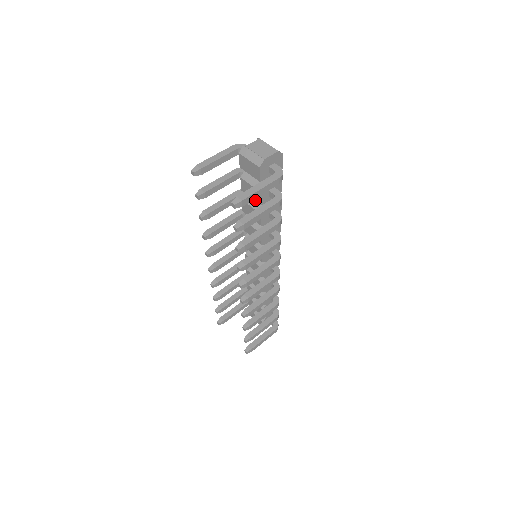
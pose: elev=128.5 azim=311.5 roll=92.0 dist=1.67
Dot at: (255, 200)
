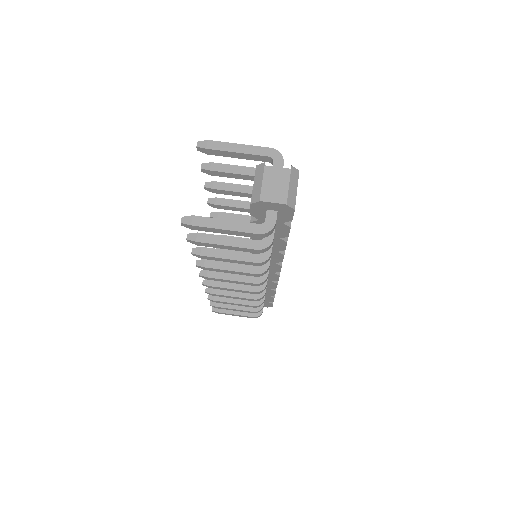
Dot at: occluded
